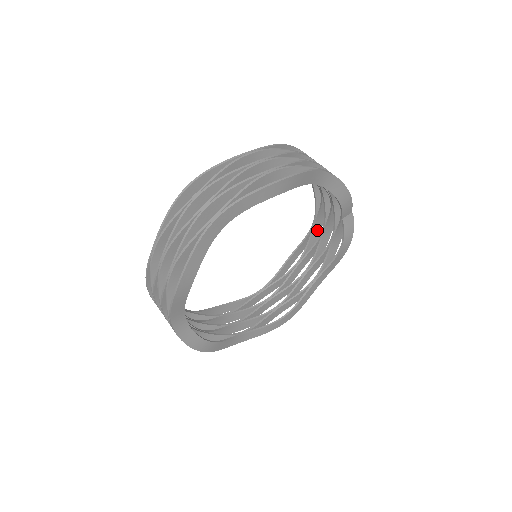
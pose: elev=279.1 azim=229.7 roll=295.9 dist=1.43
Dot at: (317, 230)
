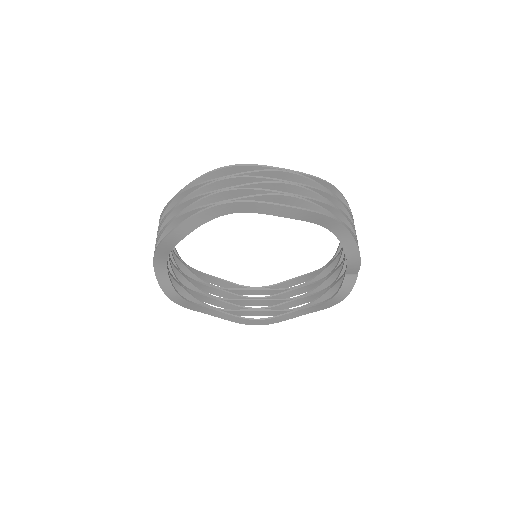
Dot at: (329, 271)
